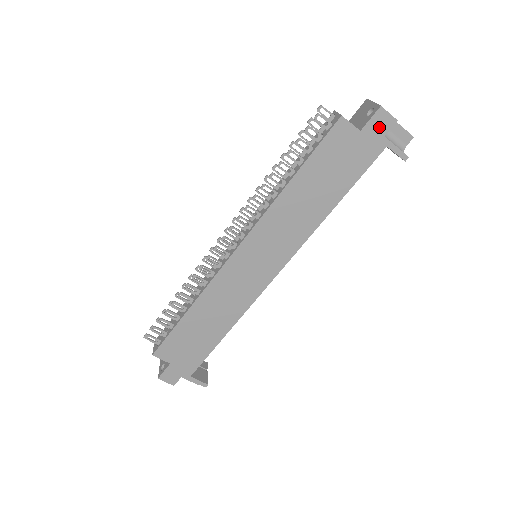
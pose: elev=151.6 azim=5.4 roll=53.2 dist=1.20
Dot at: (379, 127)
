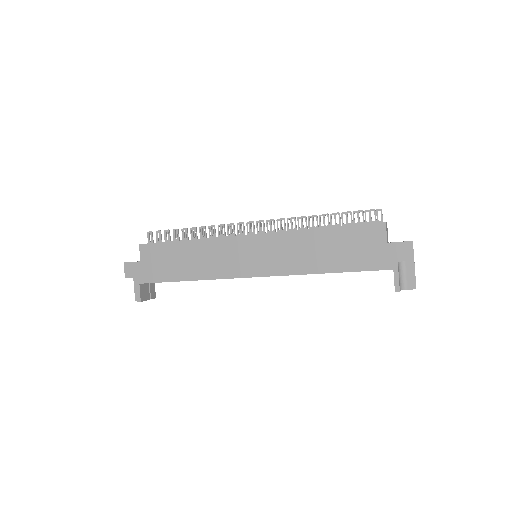
Dot at: (400, 252)
